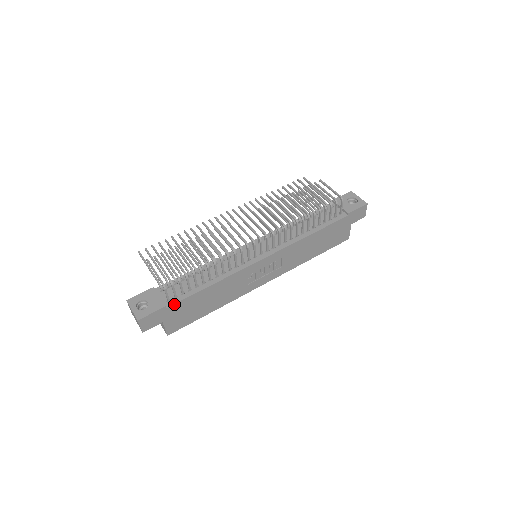
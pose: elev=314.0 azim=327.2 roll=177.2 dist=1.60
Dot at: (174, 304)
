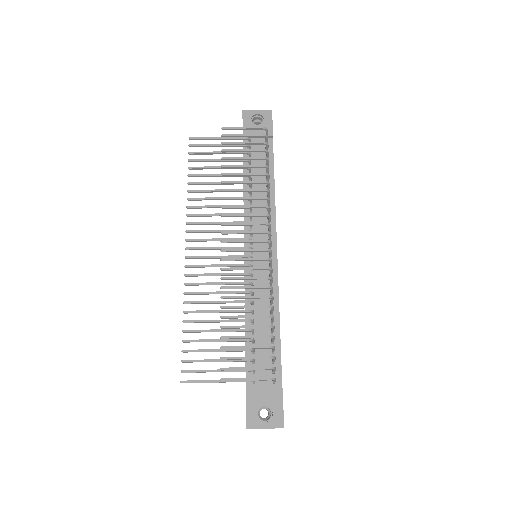
Dot at: (281, 377)
